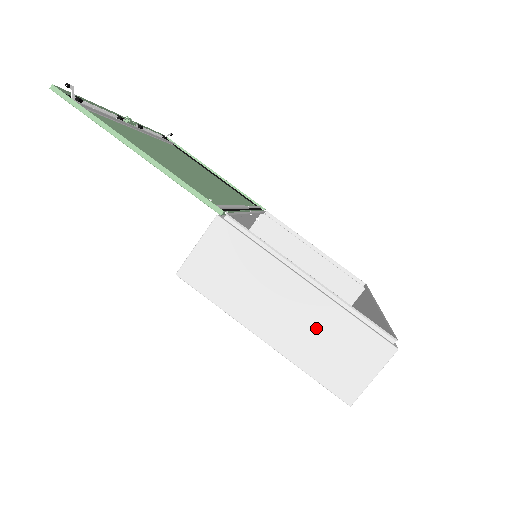
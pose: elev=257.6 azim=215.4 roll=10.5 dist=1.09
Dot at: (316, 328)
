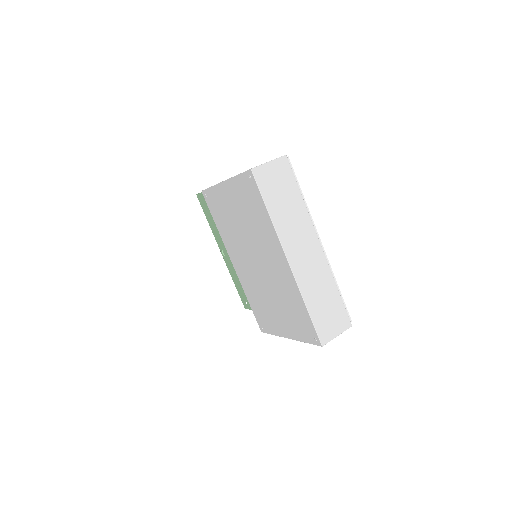
Dot at: occluded
